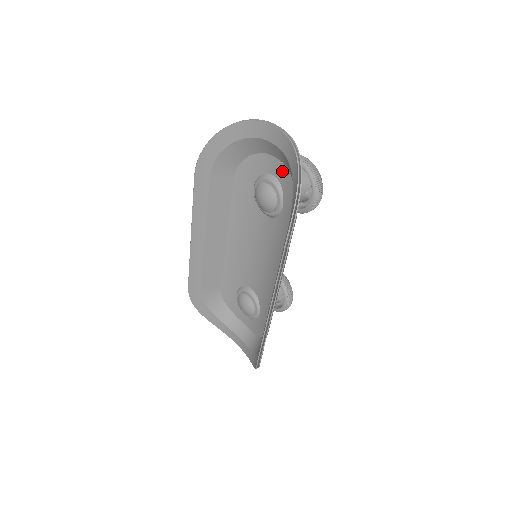
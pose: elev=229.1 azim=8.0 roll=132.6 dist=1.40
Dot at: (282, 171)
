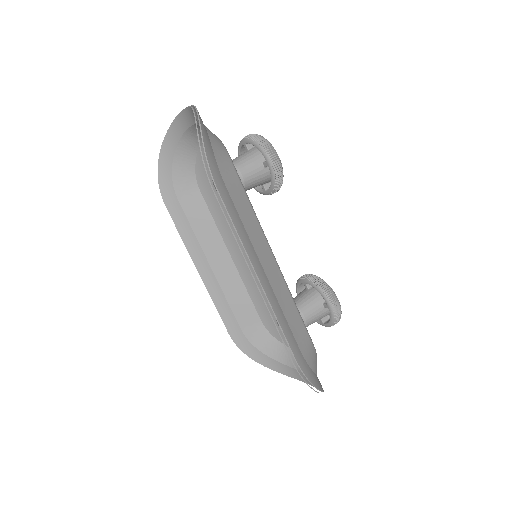
Dot at: occluded
